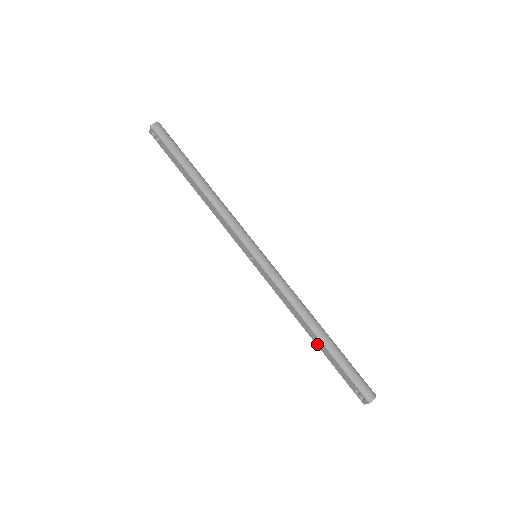
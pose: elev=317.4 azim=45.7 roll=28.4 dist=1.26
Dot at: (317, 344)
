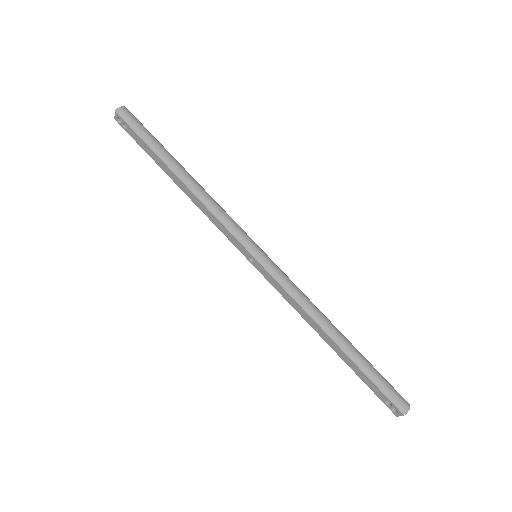
Dot at: (337, 352)
